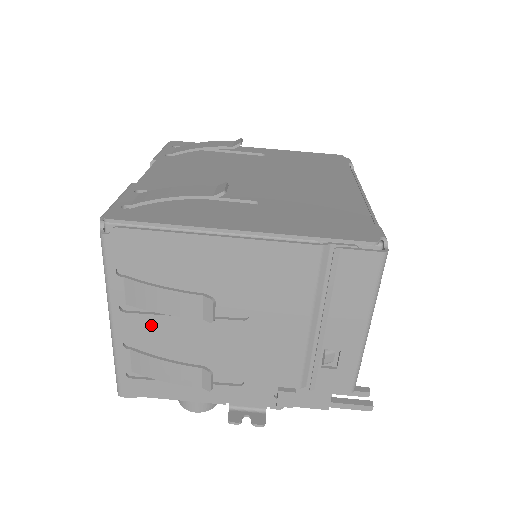
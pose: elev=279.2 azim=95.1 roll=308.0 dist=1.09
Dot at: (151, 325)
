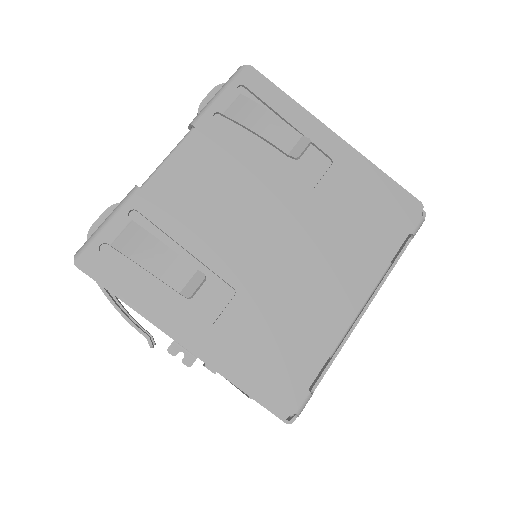
Dot at: occluded
